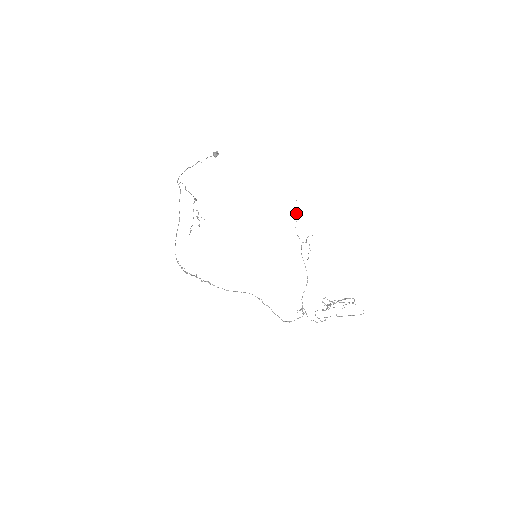
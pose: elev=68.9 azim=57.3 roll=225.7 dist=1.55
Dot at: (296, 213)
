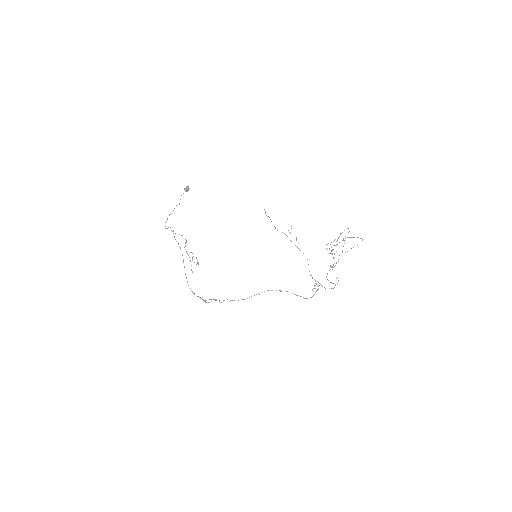
Dot at: (270, 219)
